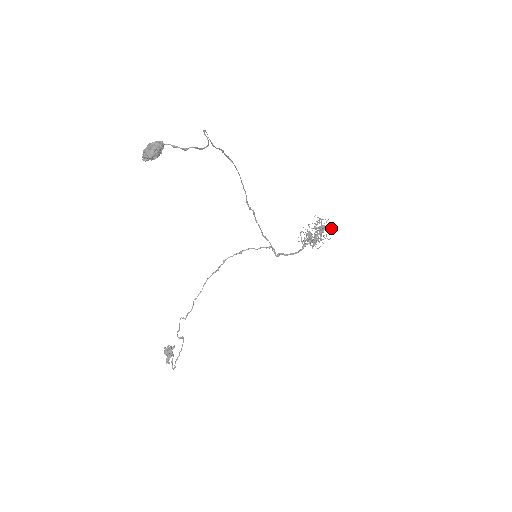
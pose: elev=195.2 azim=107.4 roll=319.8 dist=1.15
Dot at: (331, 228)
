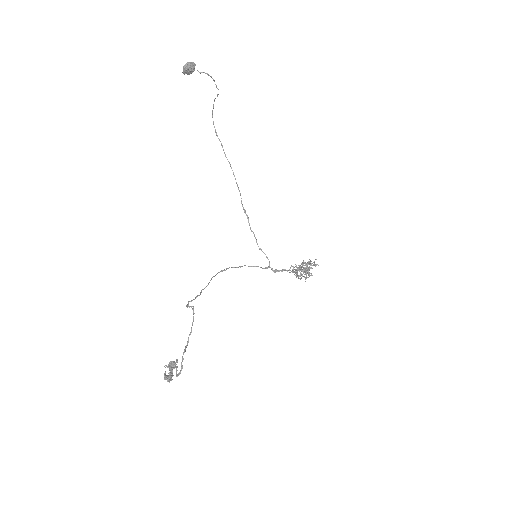
Dot at: (315, 266)
